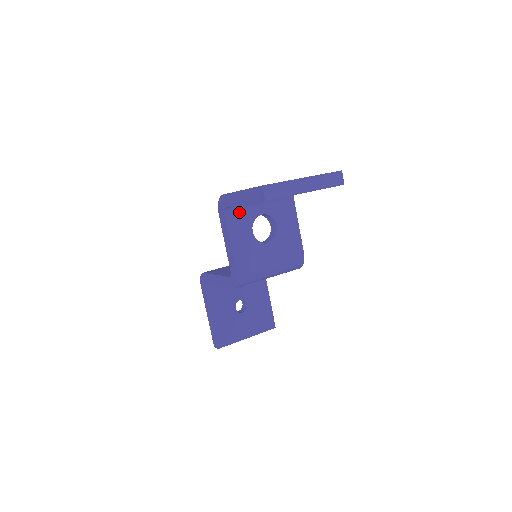
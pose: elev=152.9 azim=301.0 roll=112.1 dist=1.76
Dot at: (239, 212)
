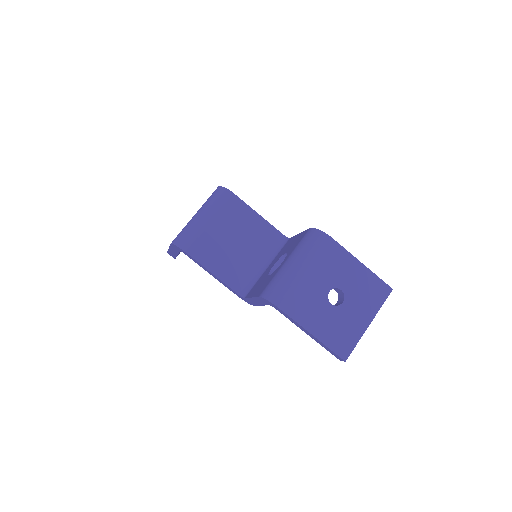
Dot at: occluded
